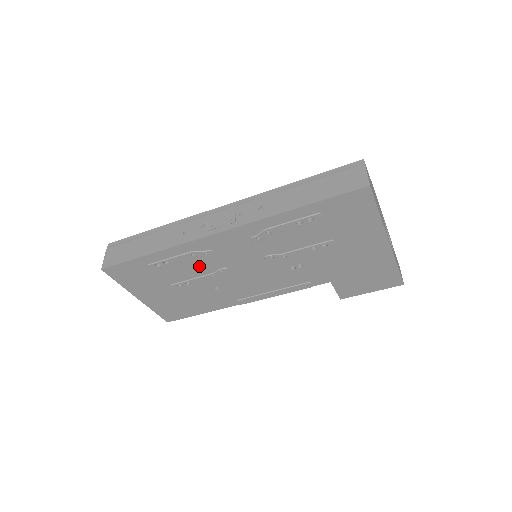
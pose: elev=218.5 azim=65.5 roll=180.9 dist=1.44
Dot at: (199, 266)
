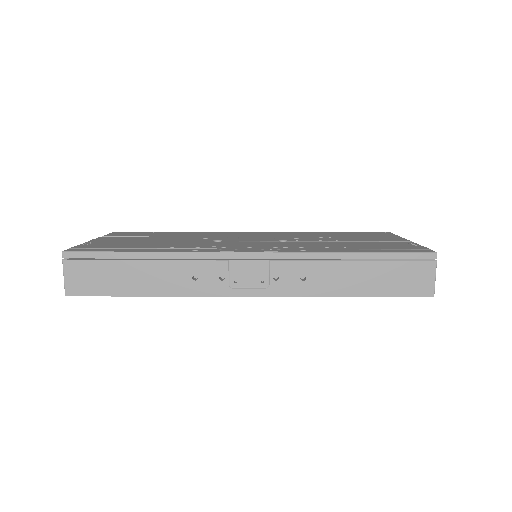
Dot at: occluded
